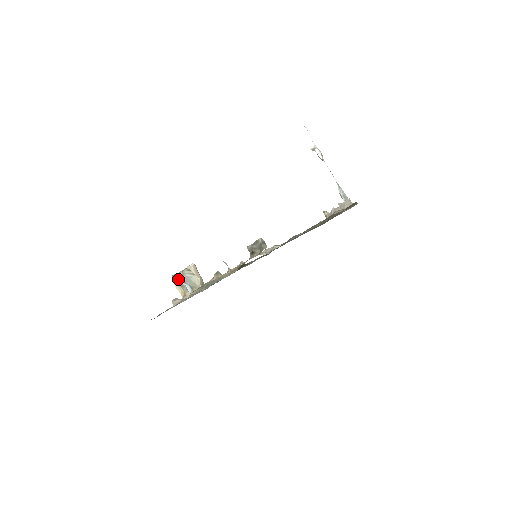
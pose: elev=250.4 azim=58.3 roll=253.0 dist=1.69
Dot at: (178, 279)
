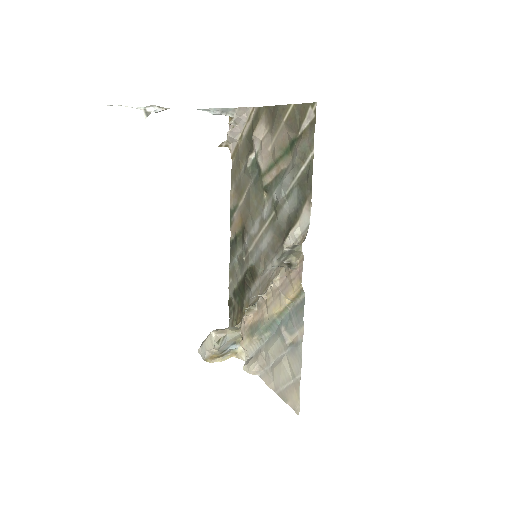
Dot at: (218, 356)
